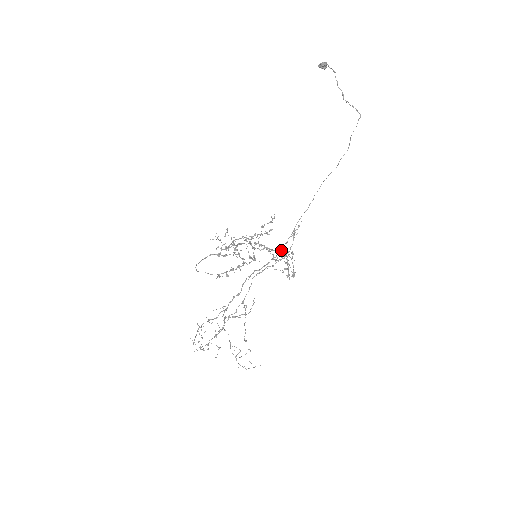
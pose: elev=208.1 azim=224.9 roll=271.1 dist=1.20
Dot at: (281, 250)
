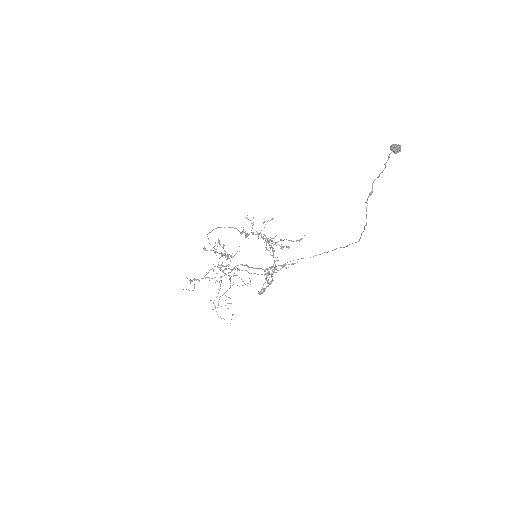
Dot at: (276, 268)
